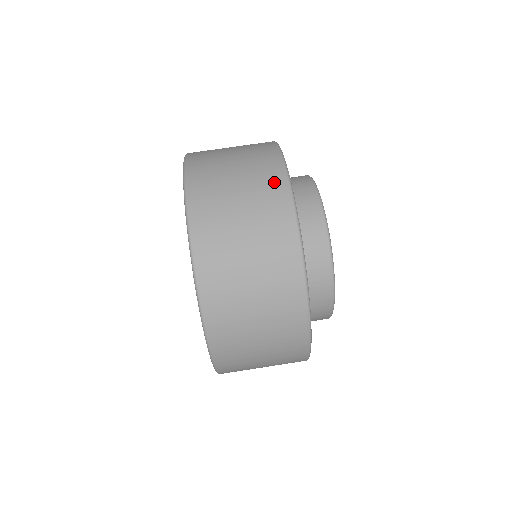
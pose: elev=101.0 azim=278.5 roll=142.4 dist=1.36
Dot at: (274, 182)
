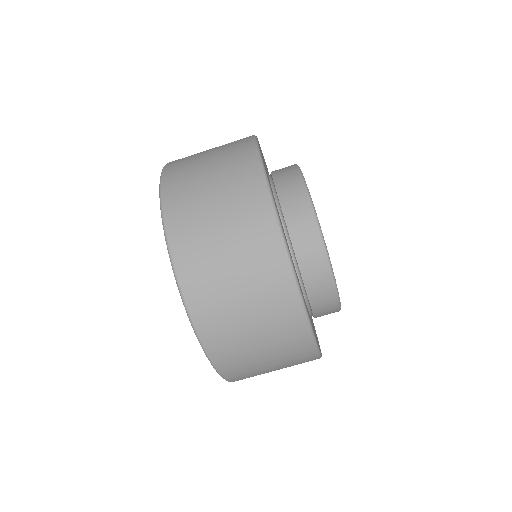
Dot at: (300, 346)
